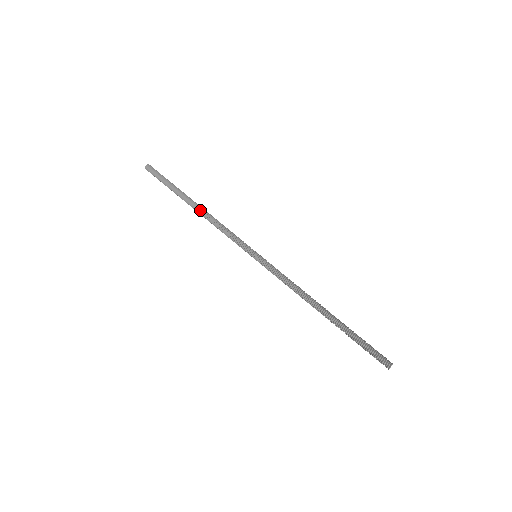
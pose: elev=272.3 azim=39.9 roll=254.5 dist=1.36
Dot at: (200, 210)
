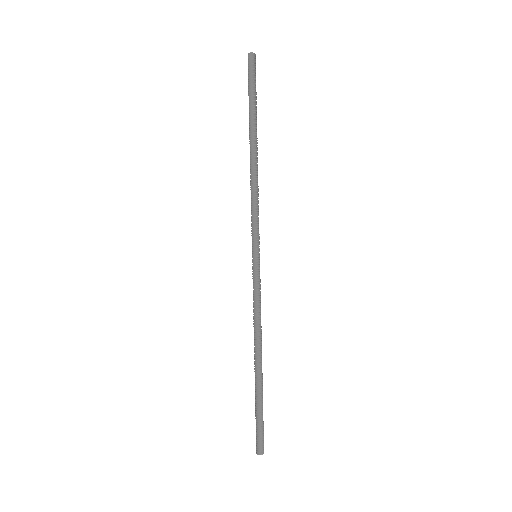
Dot at: (254, 159)
